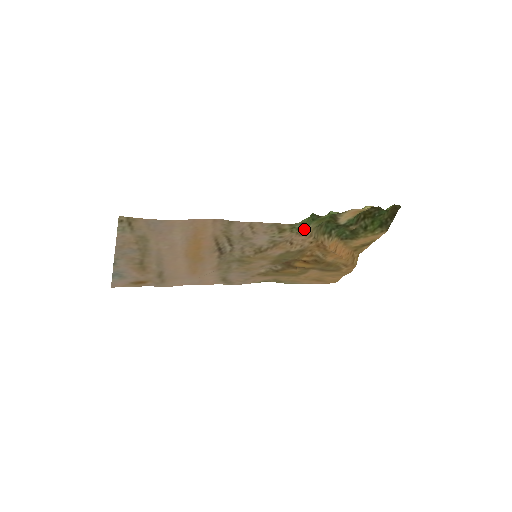
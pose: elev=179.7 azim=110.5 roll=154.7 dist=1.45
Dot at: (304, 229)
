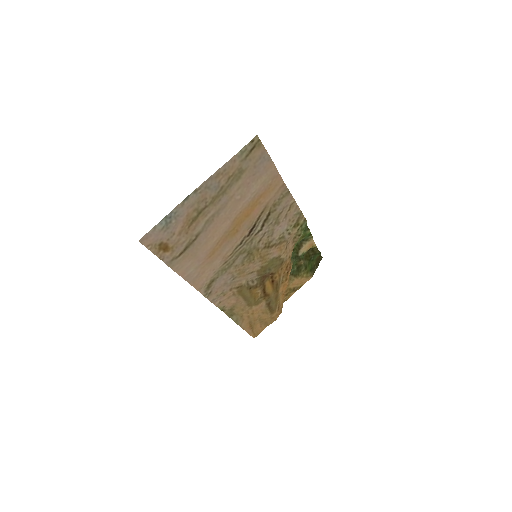
Dot at: (302, 233)
